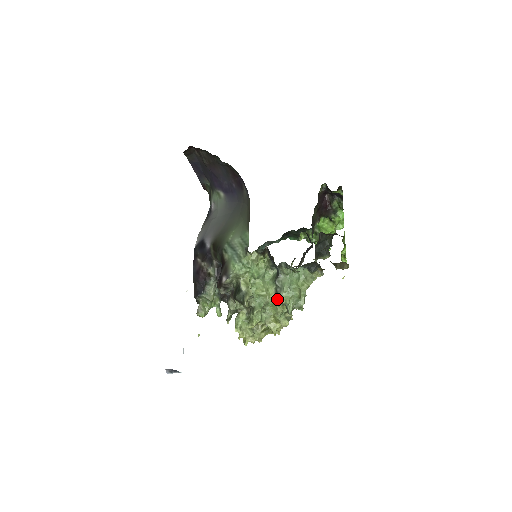
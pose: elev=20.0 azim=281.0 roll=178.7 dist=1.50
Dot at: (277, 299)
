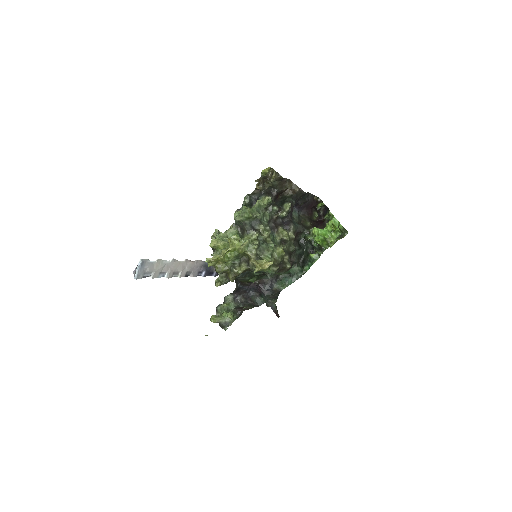
Dot at: (242, 234)
